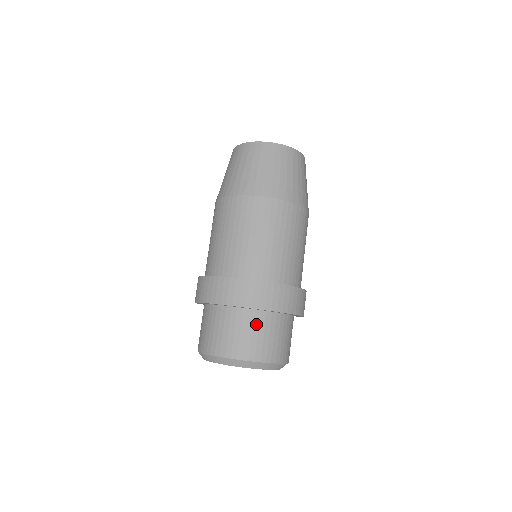
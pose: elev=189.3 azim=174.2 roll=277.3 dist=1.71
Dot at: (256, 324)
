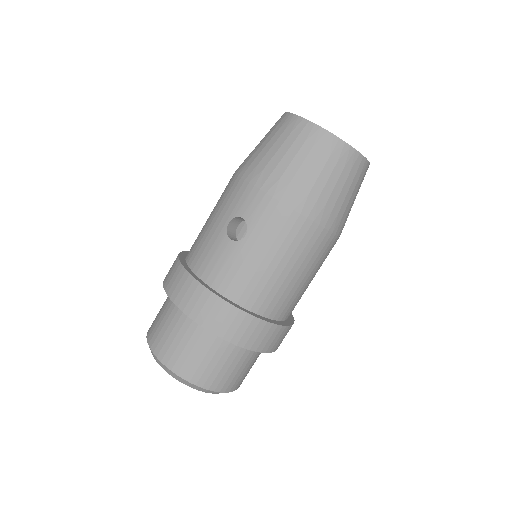
Dot at: occluded
